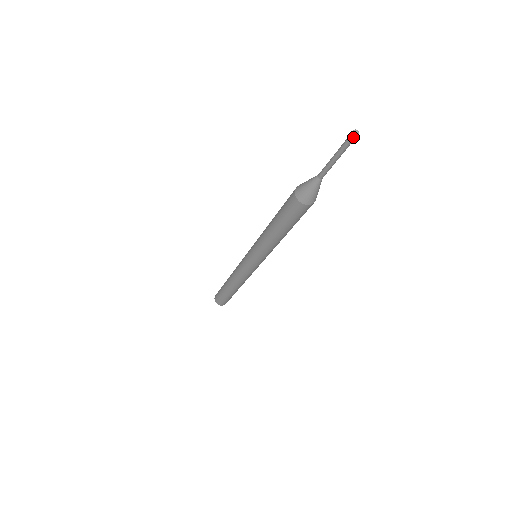
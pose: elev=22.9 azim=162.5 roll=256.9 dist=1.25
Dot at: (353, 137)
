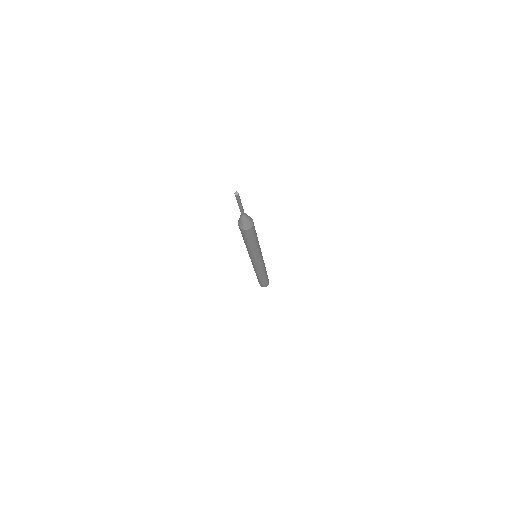
Dot at: (238, 196)
